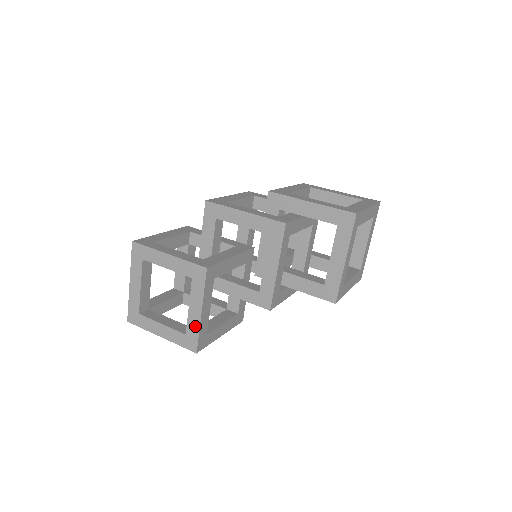
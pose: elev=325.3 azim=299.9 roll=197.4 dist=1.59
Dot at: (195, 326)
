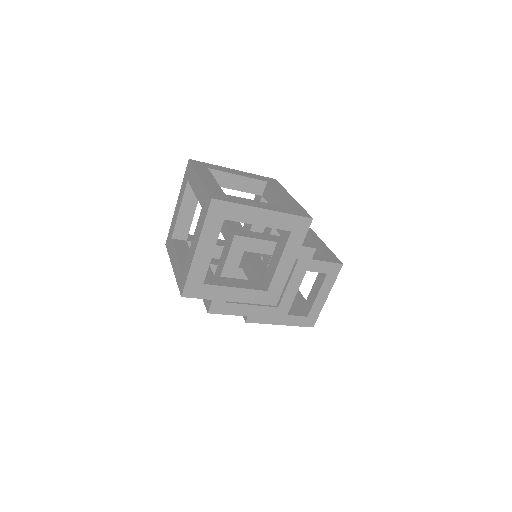
Dot at: (295, 203)
